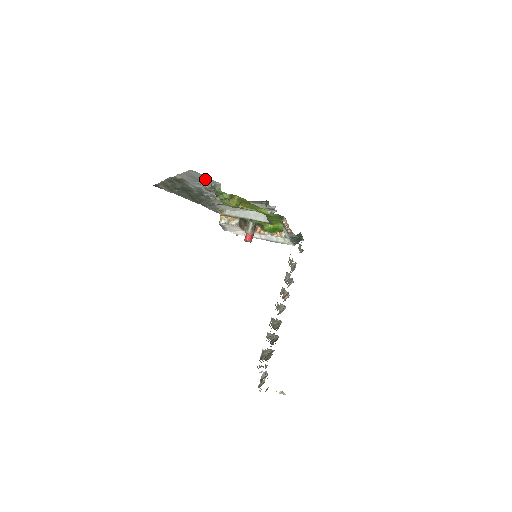
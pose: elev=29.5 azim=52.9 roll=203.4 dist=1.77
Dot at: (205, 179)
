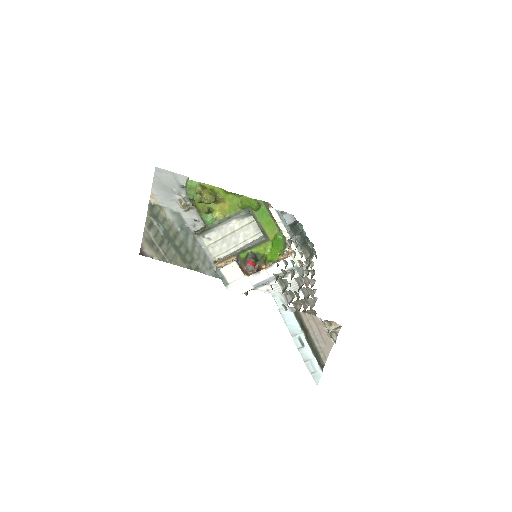
Dot at: (174, 182)
